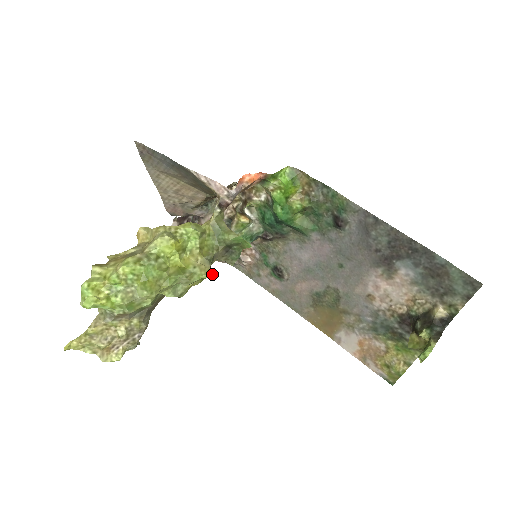
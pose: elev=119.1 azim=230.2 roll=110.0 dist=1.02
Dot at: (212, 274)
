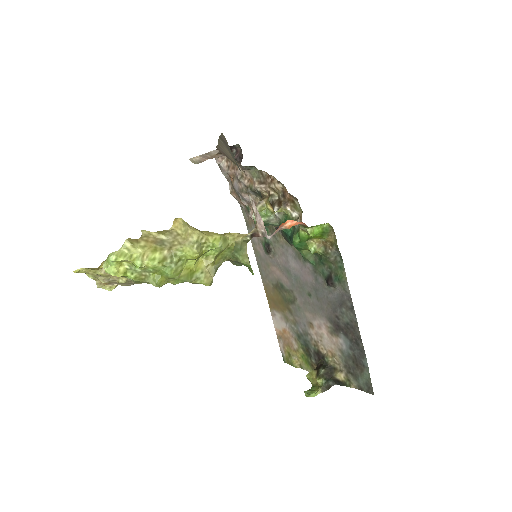
Dot at: (211, 284)
